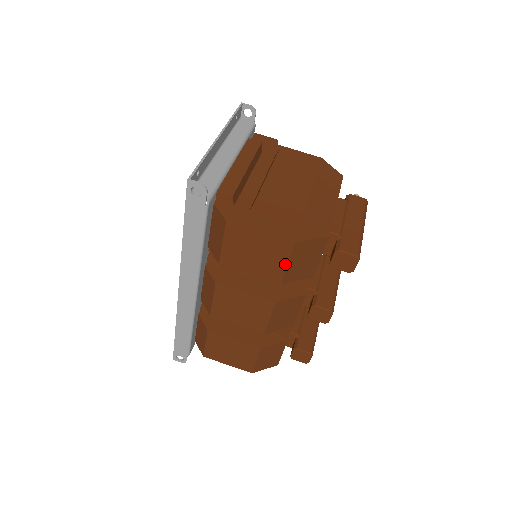
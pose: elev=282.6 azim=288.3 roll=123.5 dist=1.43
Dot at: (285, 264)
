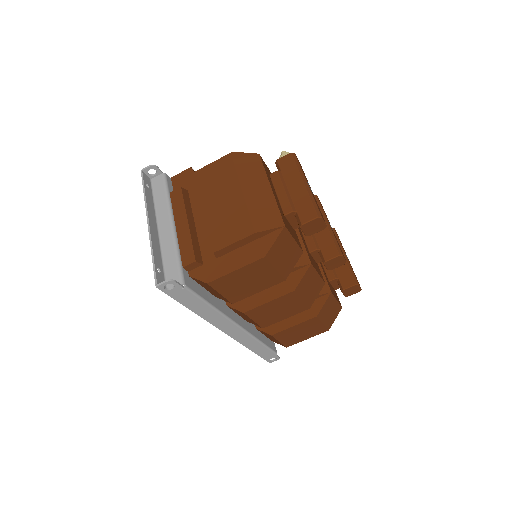
Dot at: (274, 270)
